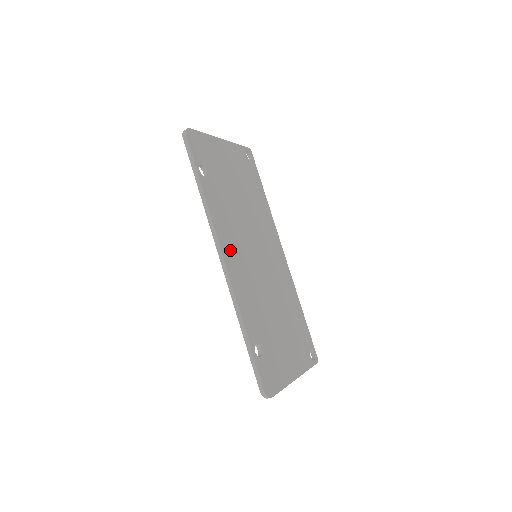
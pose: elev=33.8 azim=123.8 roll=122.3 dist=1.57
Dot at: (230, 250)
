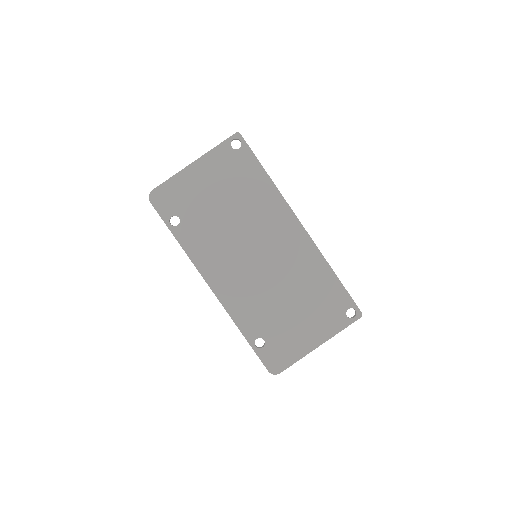
Dot at: (217, 275)
